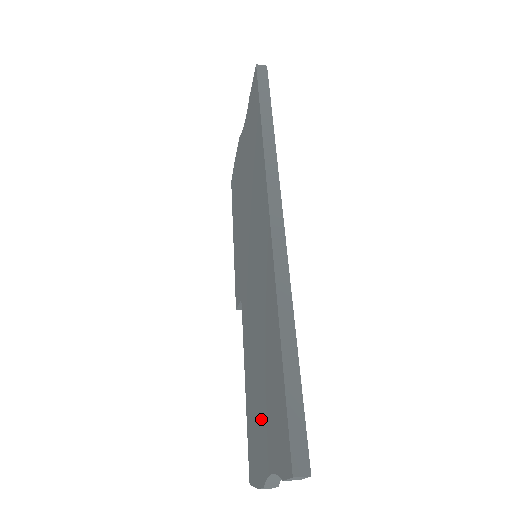
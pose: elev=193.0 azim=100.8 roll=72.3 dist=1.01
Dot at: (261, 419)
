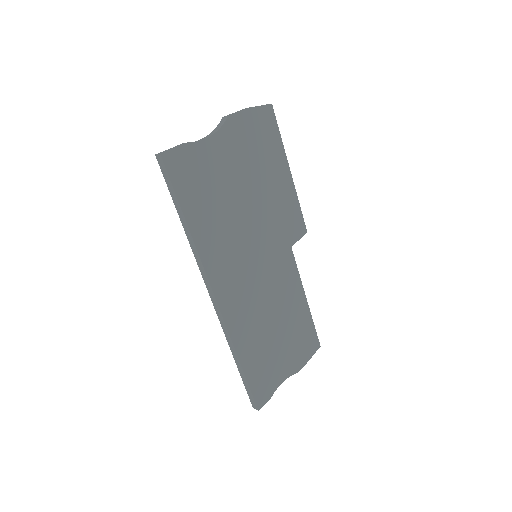
Dot at: occluded
